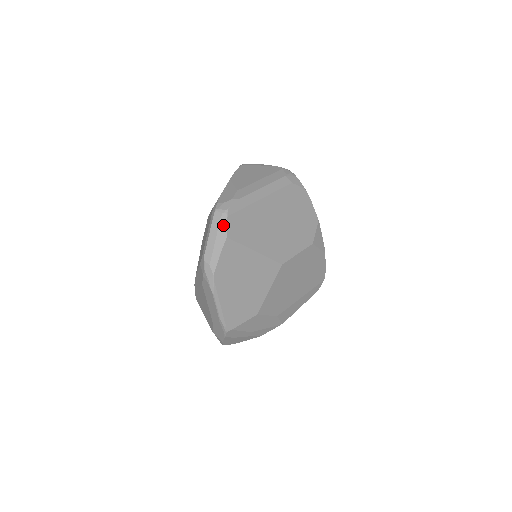
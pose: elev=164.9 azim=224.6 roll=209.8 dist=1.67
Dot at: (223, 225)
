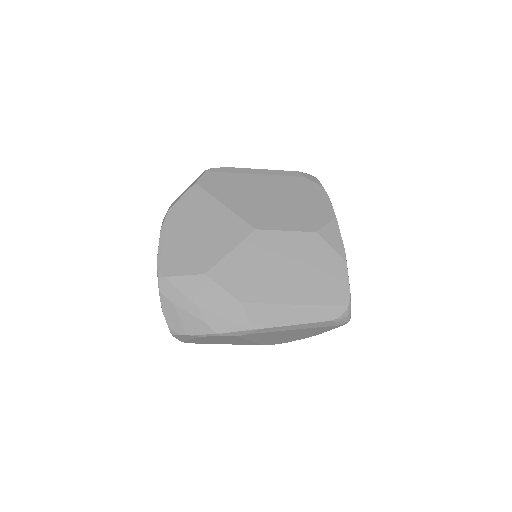
Dot at: (199, 177)
